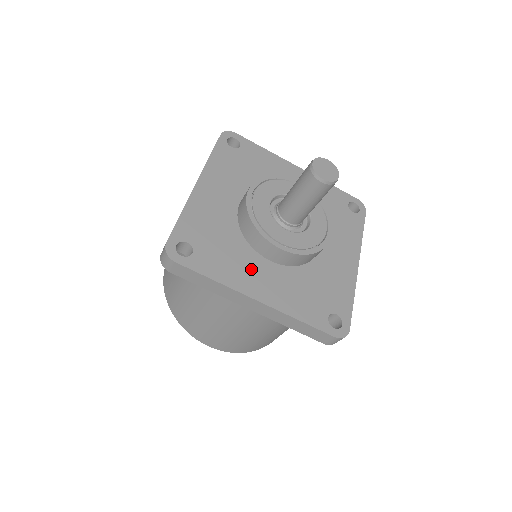
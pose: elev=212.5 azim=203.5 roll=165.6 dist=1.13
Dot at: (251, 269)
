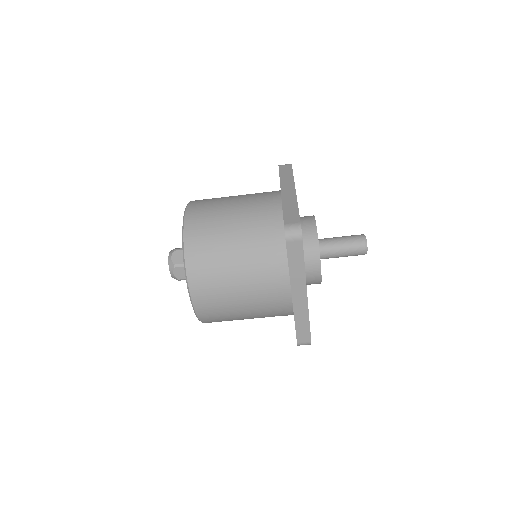
Dot at: occluded
